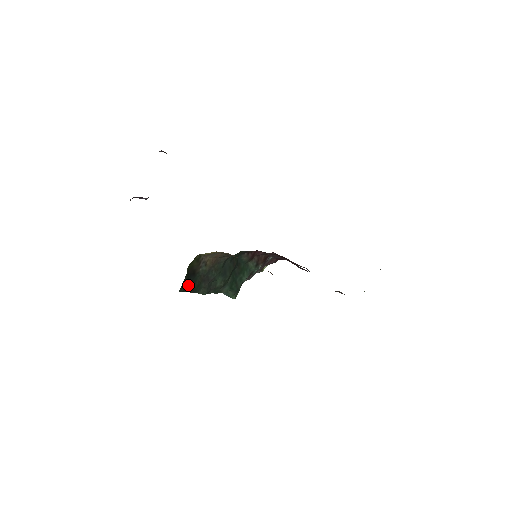
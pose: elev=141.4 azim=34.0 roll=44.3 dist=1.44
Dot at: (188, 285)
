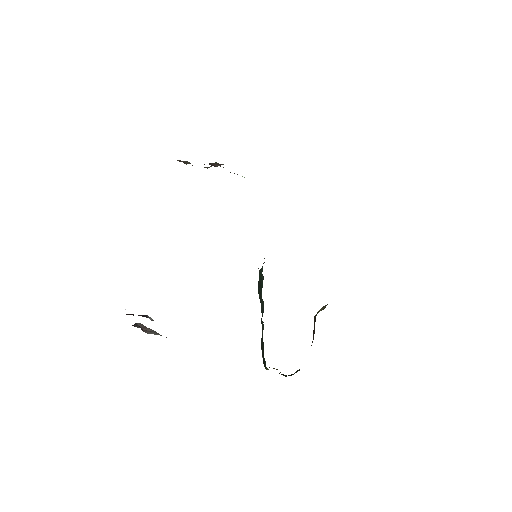
Dot at: occluded
